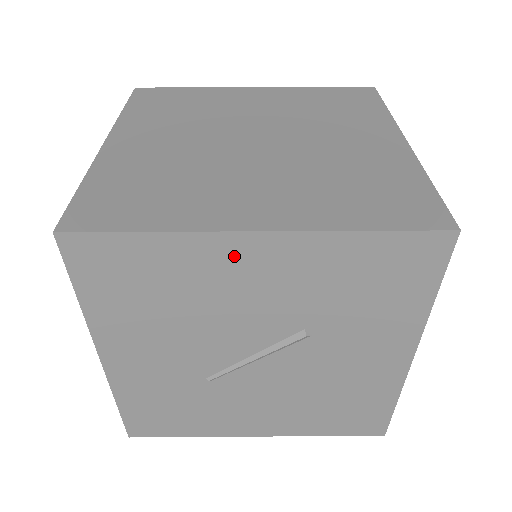
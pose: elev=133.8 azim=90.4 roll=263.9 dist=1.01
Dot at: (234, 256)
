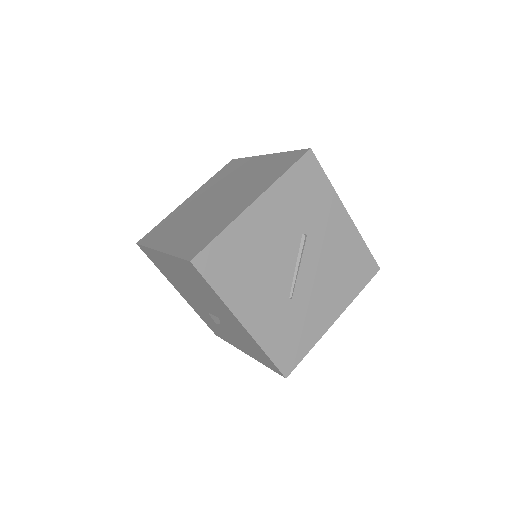
Dot at: (255, 219)
